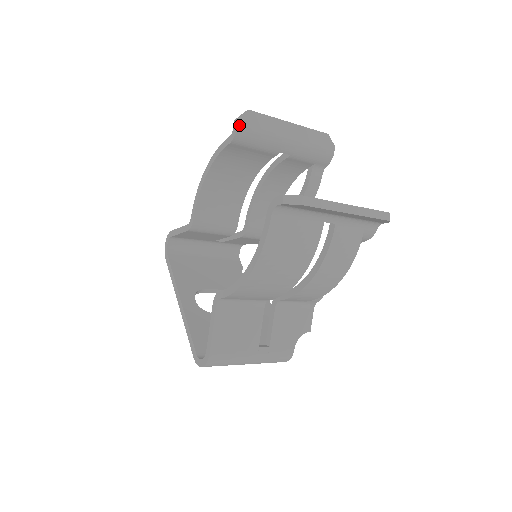
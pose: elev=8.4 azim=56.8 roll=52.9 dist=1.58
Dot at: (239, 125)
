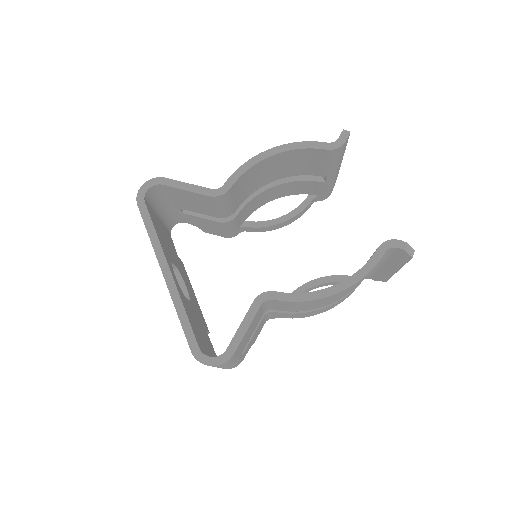
Dot at: (346, 141)
